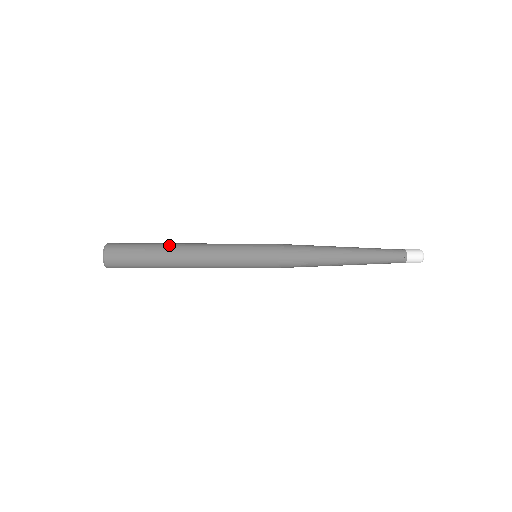
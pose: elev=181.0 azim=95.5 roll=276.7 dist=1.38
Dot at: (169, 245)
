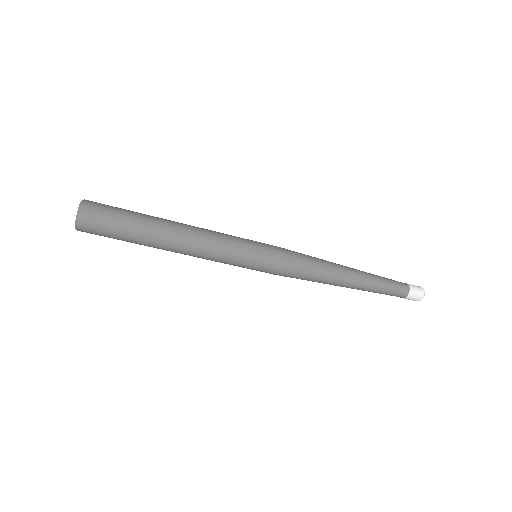
Dot at: (161, 218)
